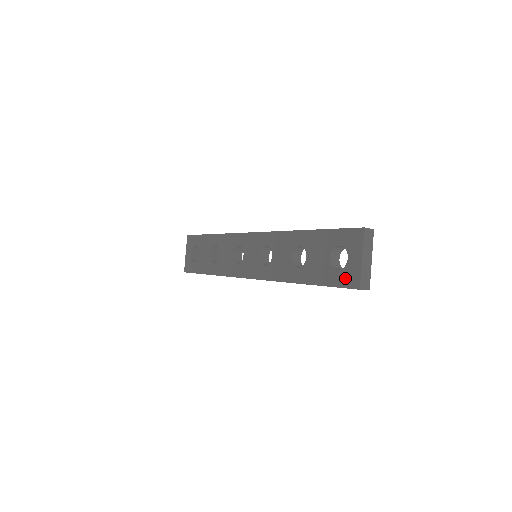
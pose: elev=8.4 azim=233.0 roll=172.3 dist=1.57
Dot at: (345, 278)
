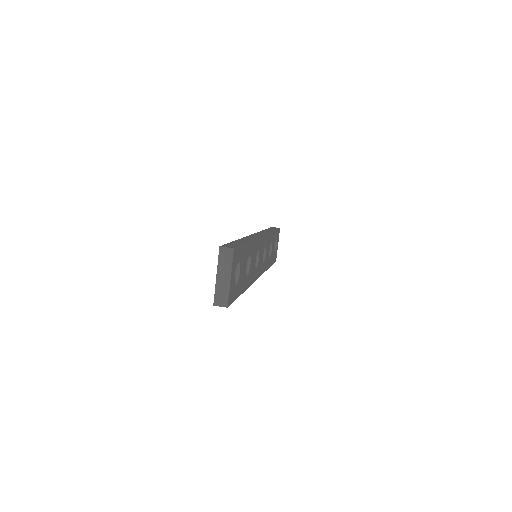
Dot at: occluded
